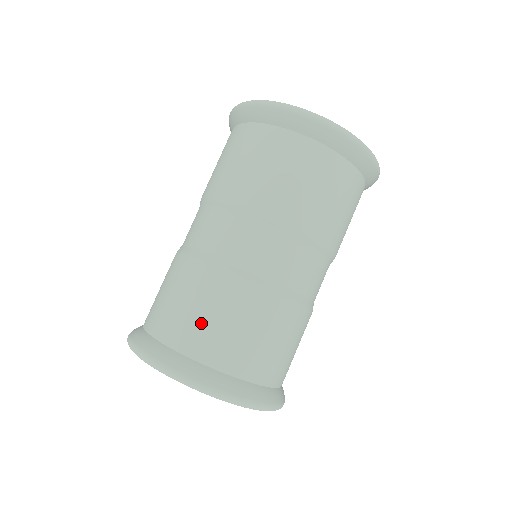
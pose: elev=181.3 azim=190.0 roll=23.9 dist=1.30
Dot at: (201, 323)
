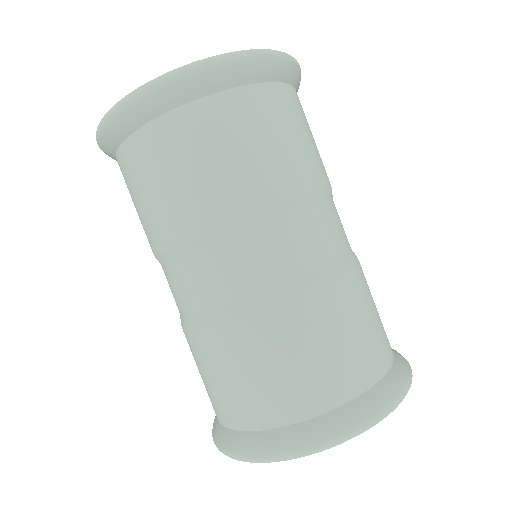
Dot at: (204, 384)
